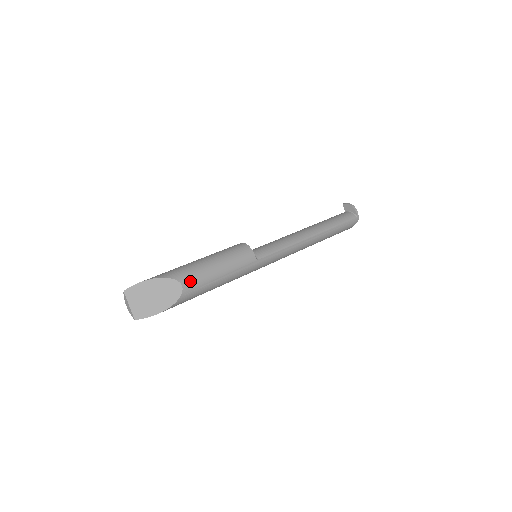
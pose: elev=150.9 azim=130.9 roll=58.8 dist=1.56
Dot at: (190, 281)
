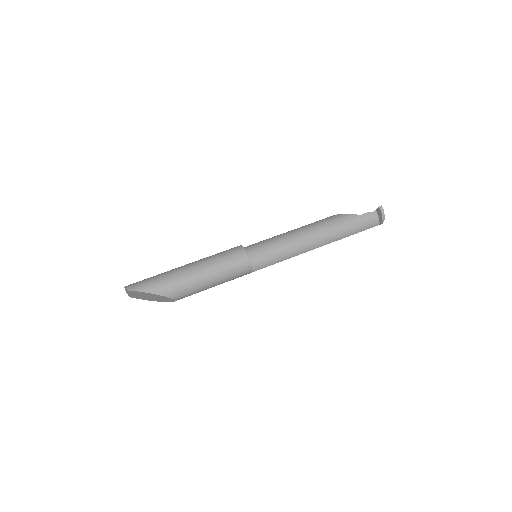
Dot at: (183, 297)
